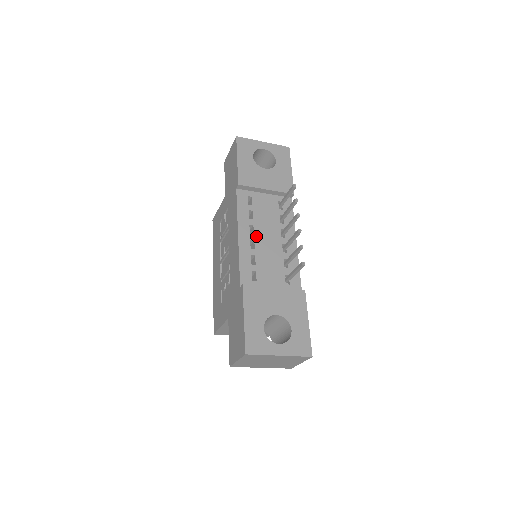
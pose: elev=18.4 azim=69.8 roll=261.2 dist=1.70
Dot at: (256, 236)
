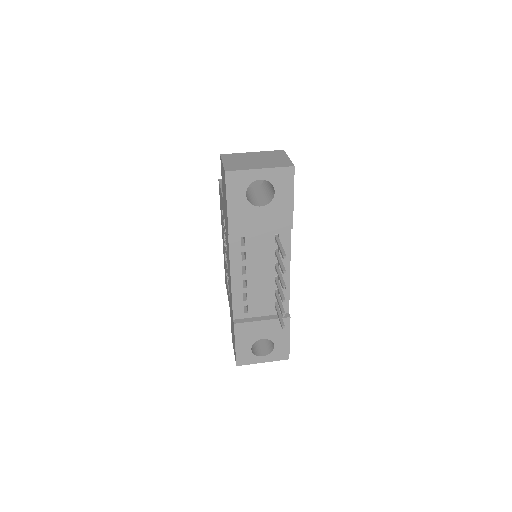
Dot at: (248, 276)
